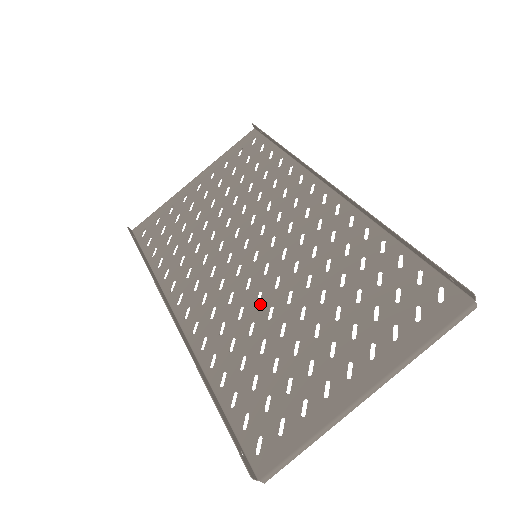
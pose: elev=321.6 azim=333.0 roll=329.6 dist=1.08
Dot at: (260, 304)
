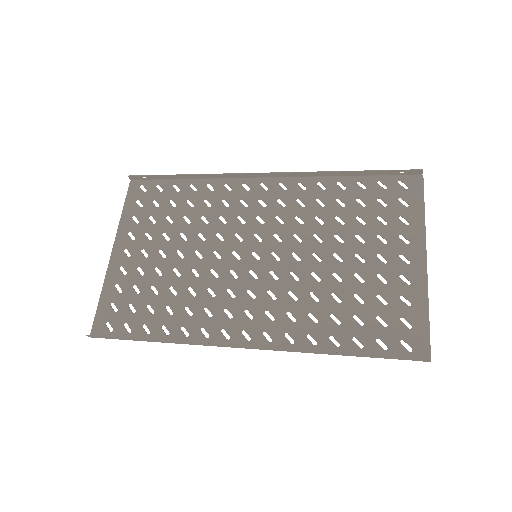
Dot at: (301, 279)
